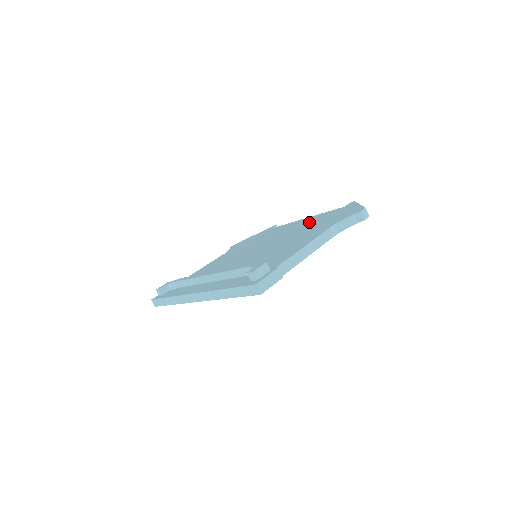
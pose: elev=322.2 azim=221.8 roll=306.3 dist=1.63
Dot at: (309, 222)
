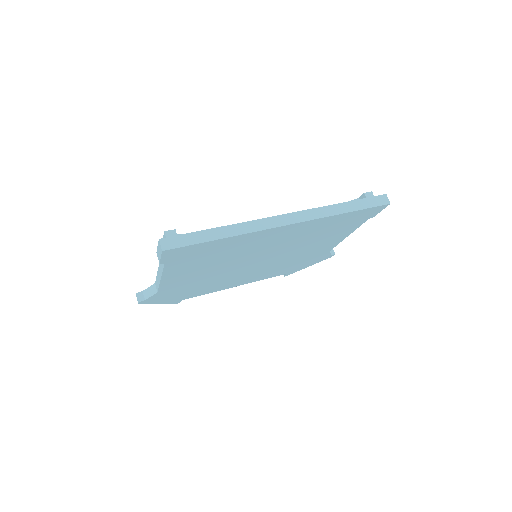
Dot at: occluded
